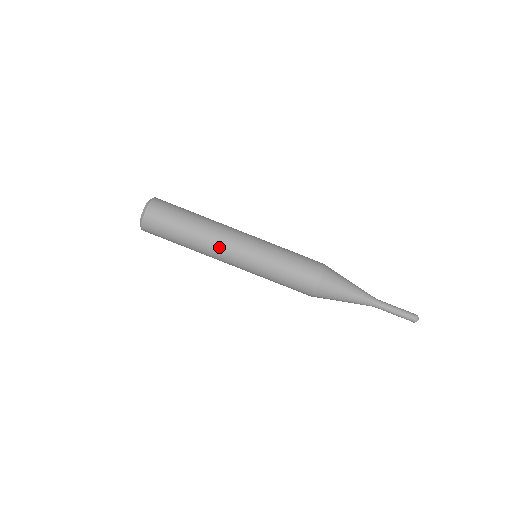
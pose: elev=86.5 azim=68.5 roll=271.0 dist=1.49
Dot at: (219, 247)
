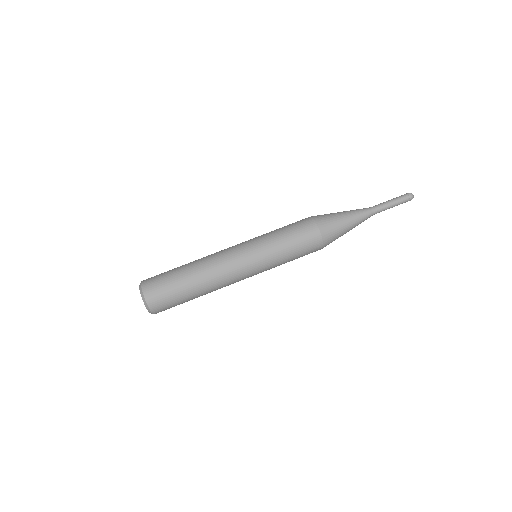
Dot at: (225, 278)
